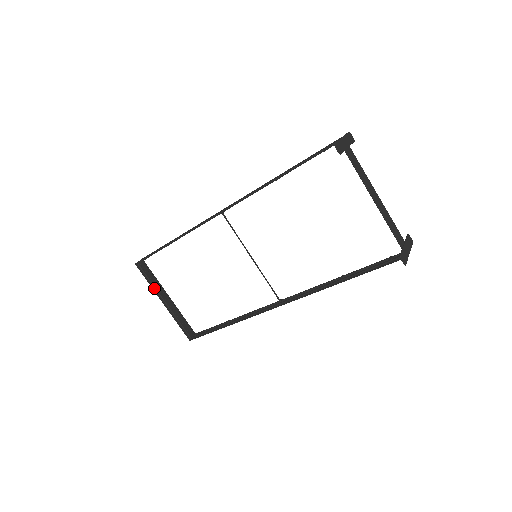
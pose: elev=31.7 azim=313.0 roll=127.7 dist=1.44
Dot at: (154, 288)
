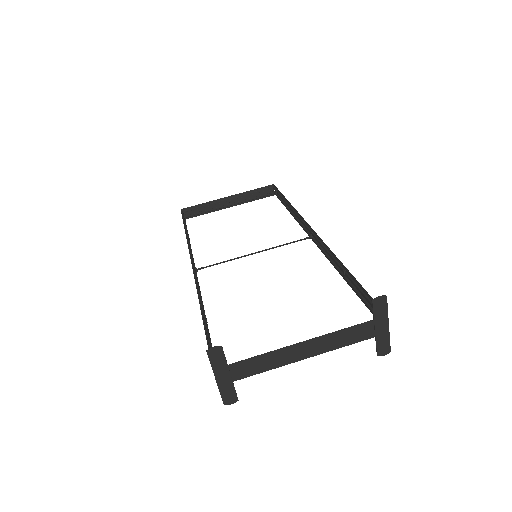
Dot at: (213, 210)
